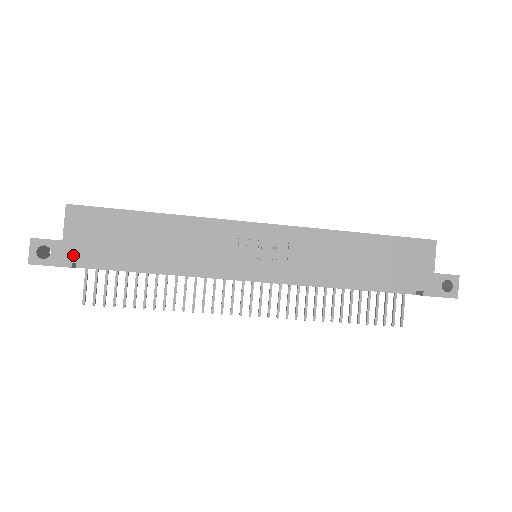
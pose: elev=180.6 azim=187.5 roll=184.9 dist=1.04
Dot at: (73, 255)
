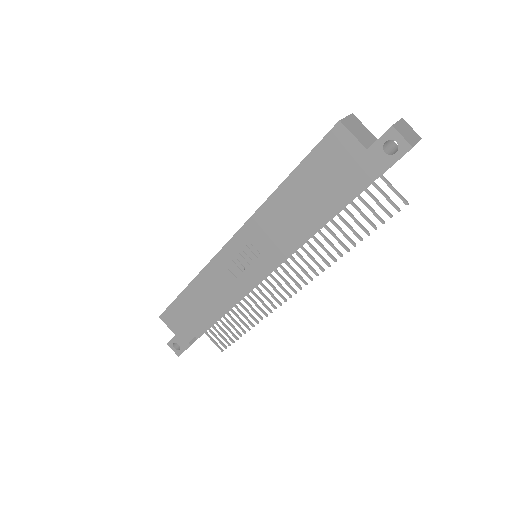
Dot at: (185, 339)
